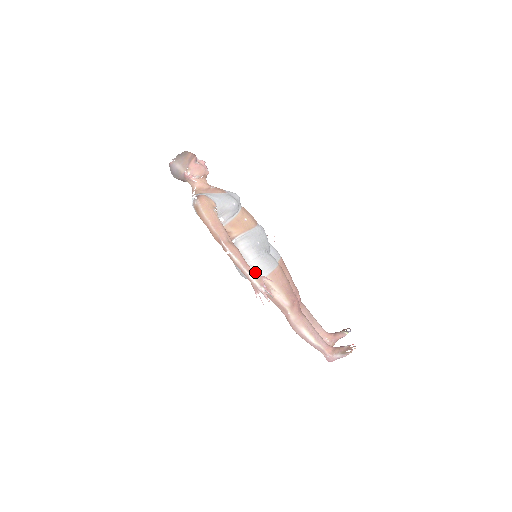
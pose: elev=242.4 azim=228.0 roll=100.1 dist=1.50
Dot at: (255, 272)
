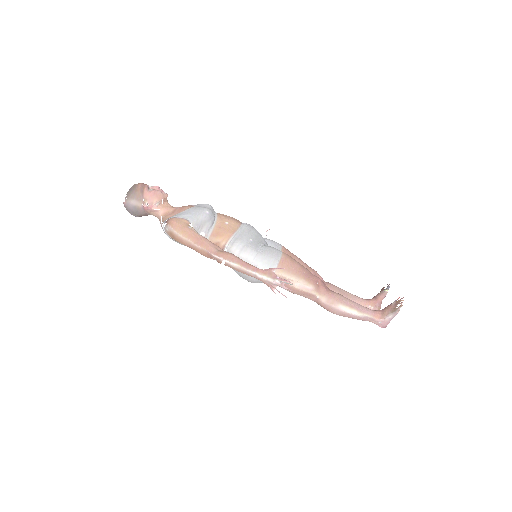
Dot at: occluded
